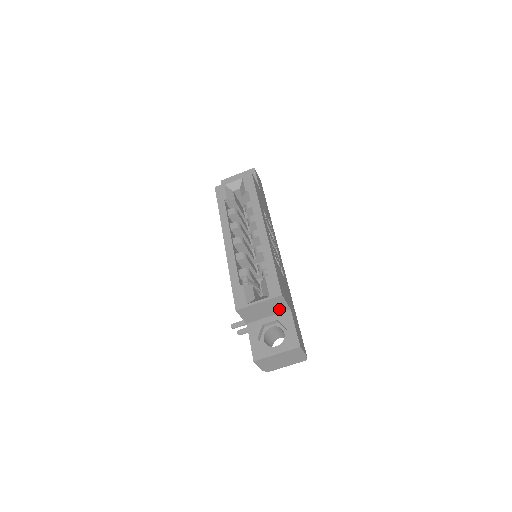
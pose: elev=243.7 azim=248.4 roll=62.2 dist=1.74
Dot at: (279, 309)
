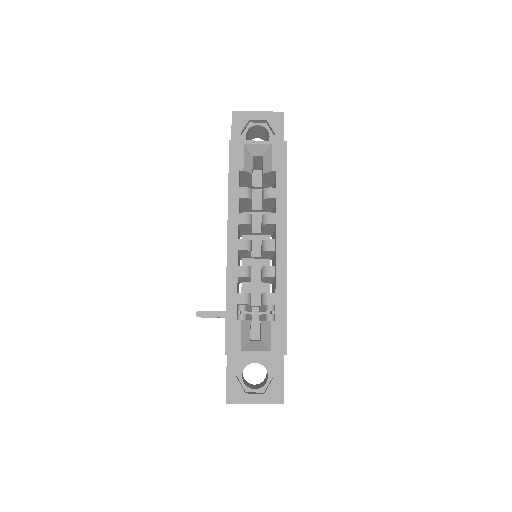
Dot at: occluded
